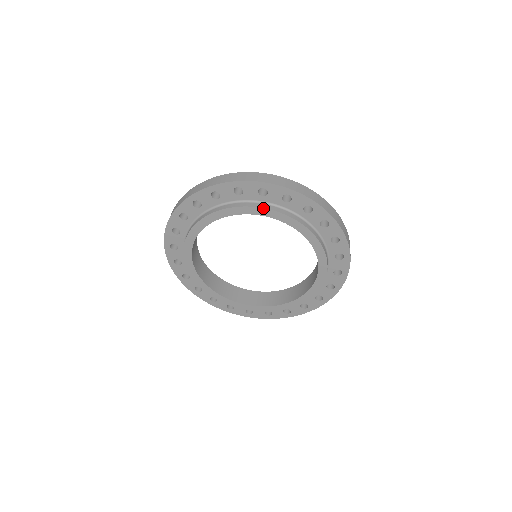
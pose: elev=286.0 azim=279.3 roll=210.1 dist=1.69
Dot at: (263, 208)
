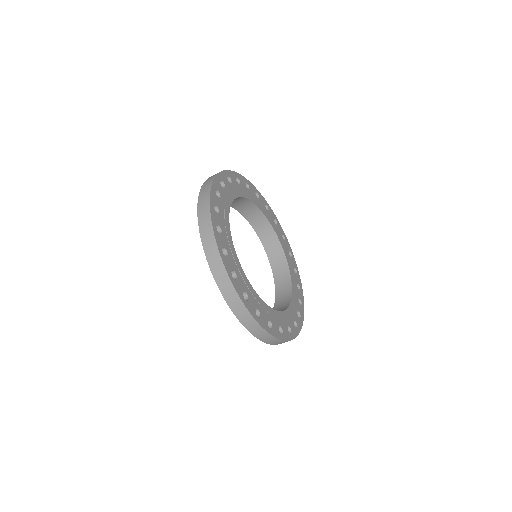
Dot at: occluded
